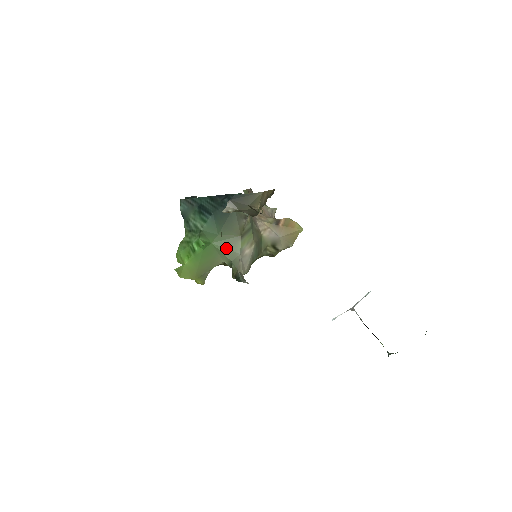
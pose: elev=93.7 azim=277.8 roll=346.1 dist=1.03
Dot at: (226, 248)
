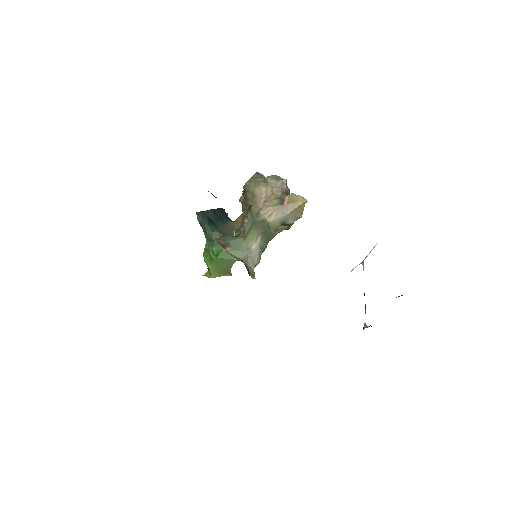
Dot at: (235, 250)
